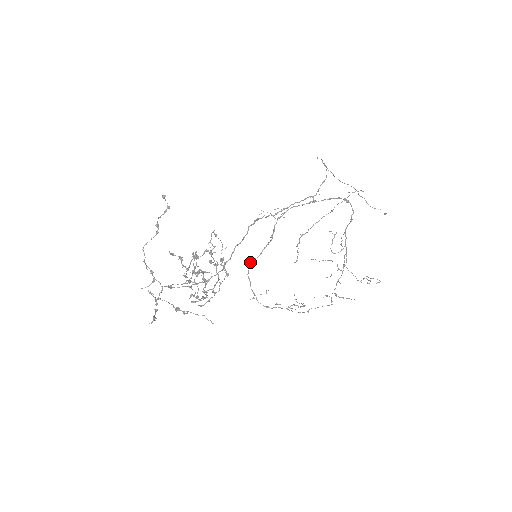
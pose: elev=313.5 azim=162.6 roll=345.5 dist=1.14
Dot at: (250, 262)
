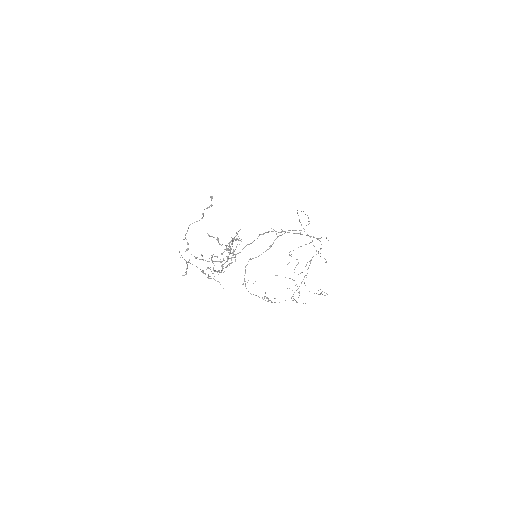
Dot at: (251, 259)
